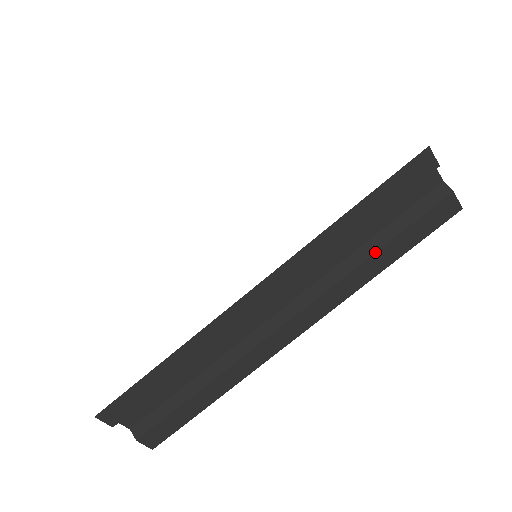
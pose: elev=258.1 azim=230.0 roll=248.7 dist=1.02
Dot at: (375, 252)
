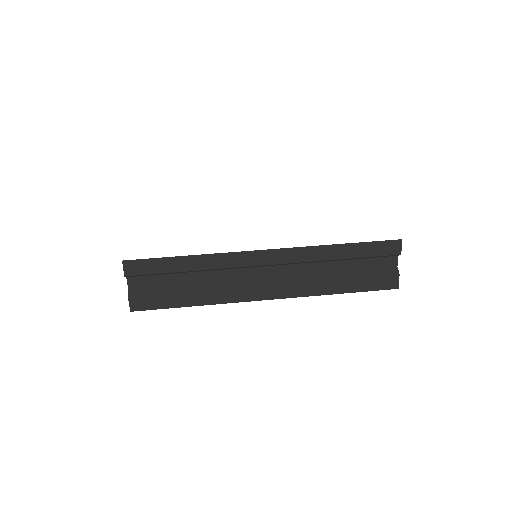
Dot at: (341, 279)
